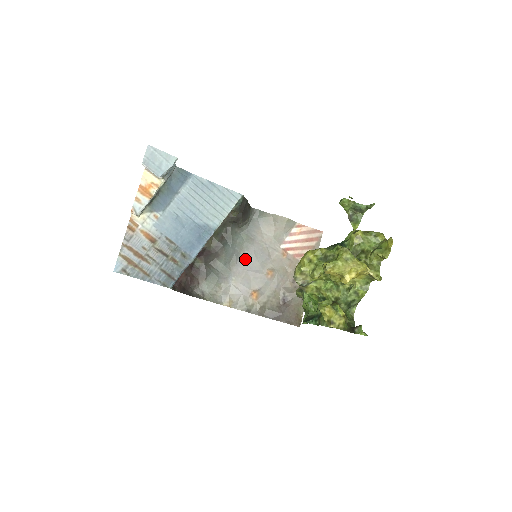
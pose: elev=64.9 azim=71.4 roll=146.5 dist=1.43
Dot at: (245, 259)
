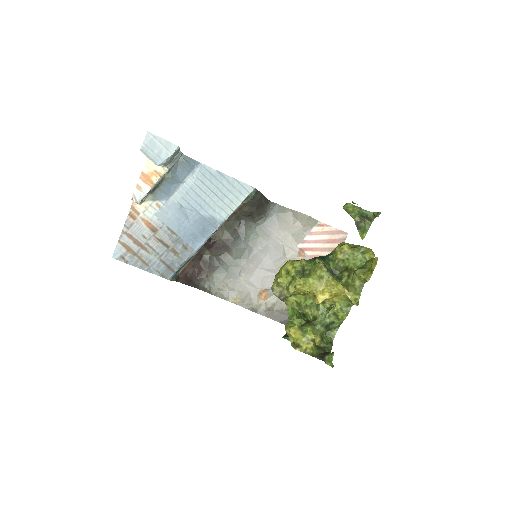
Dot at: (258, 256)
